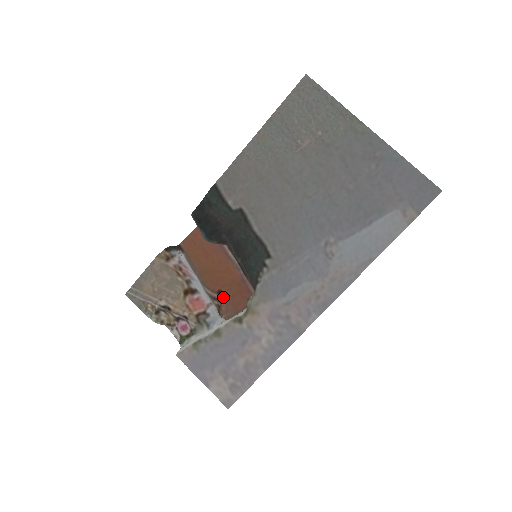
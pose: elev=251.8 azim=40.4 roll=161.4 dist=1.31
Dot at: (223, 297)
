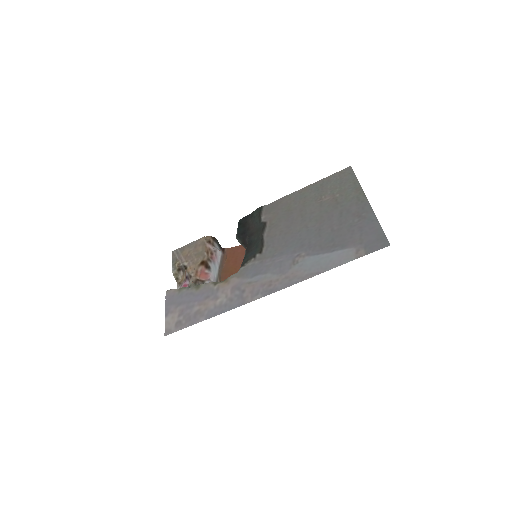
Dot at: occluded
